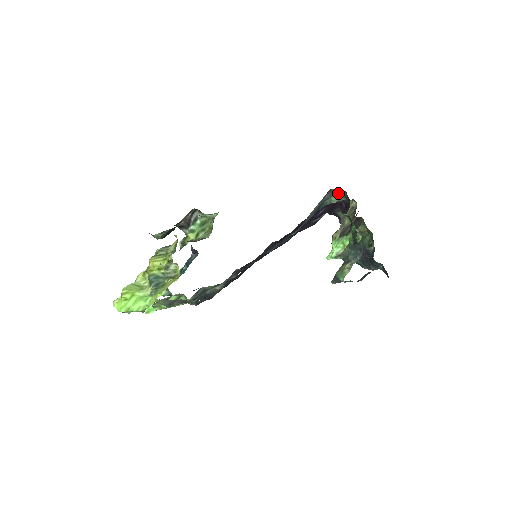
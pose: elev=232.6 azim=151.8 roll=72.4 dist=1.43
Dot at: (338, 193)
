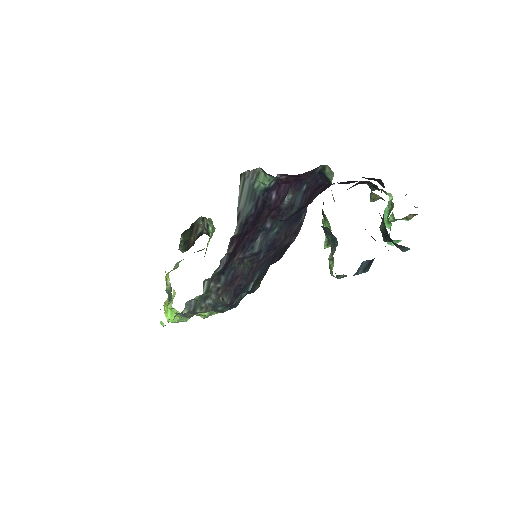
Dot at: (261, 172)
